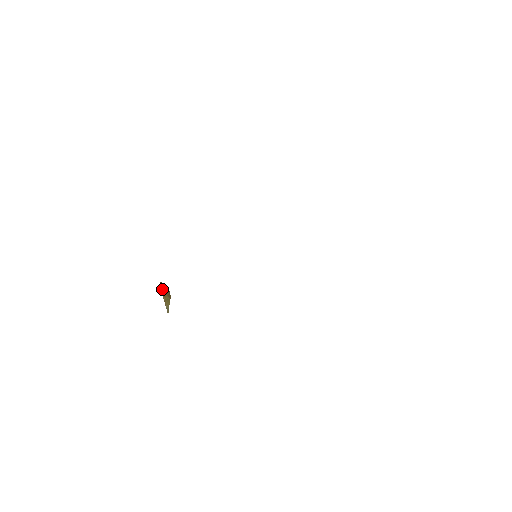
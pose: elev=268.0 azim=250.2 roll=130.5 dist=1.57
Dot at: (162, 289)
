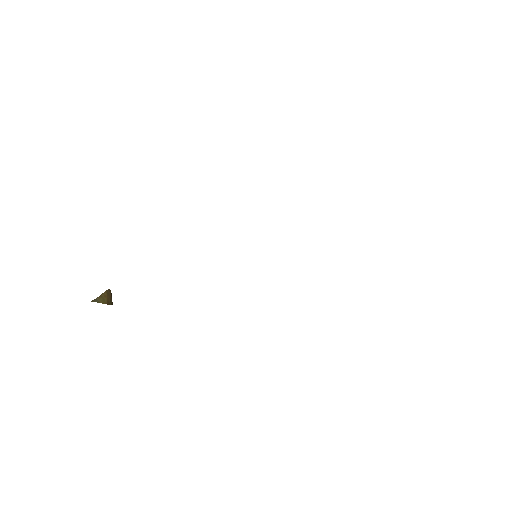
Dot at: (109, 292)
